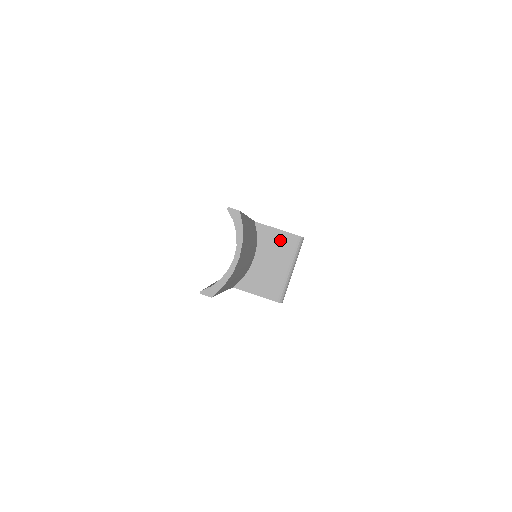
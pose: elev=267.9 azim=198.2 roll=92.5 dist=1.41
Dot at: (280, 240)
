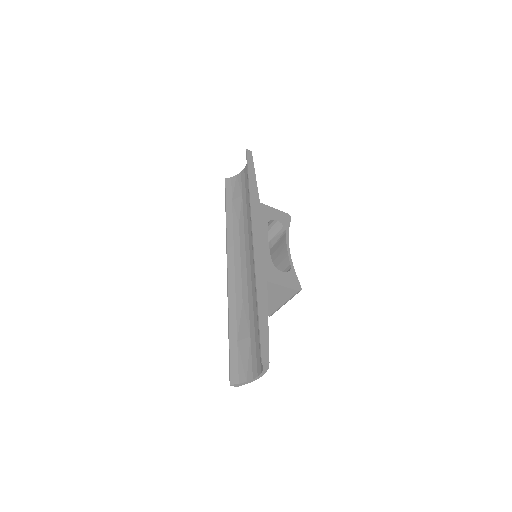
Dot at: (283, 292)
